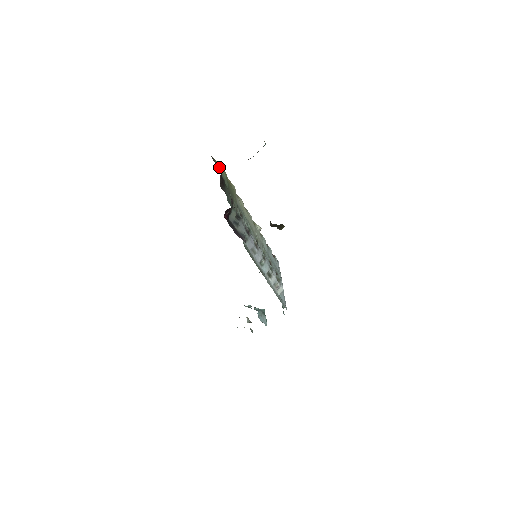
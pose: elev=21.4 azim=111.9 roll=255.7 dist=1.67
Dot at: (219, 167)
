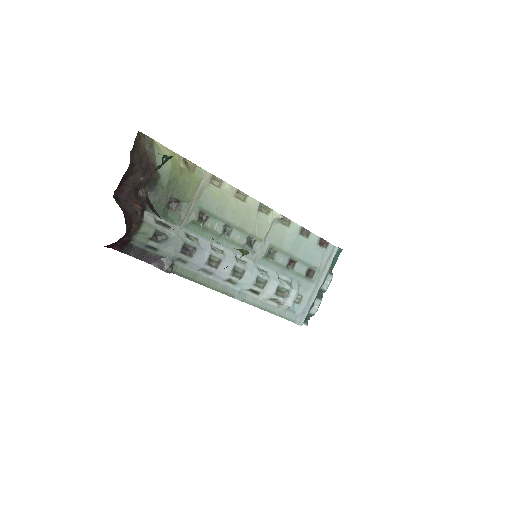
Dot at: (160, 152)
